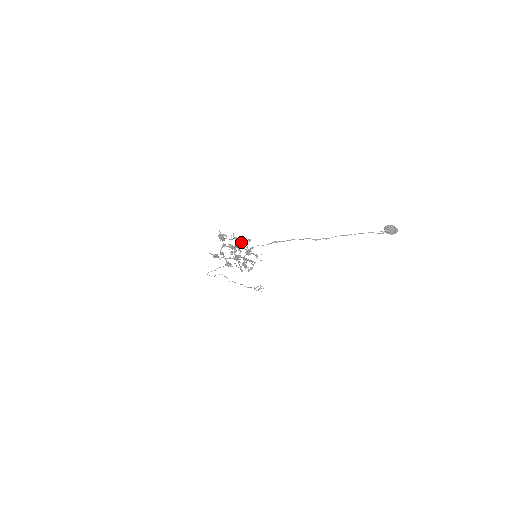
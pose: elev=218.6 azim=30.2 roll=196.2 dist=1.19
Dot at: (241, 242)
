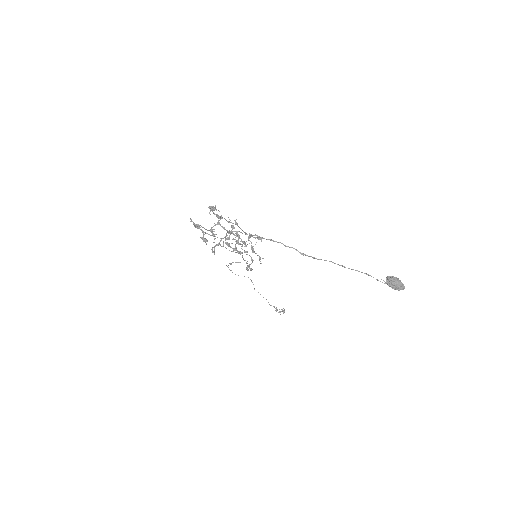
Dot at: (249, 235)
